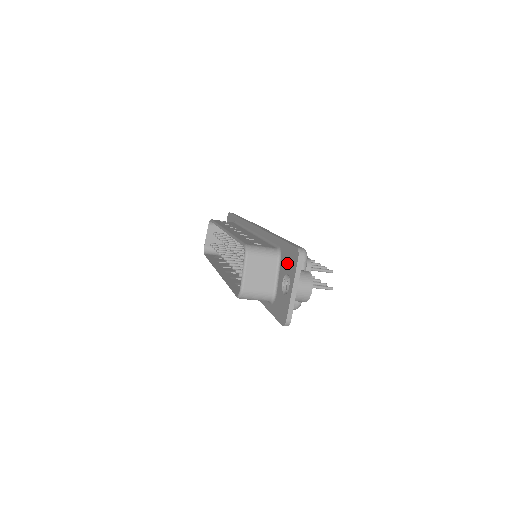
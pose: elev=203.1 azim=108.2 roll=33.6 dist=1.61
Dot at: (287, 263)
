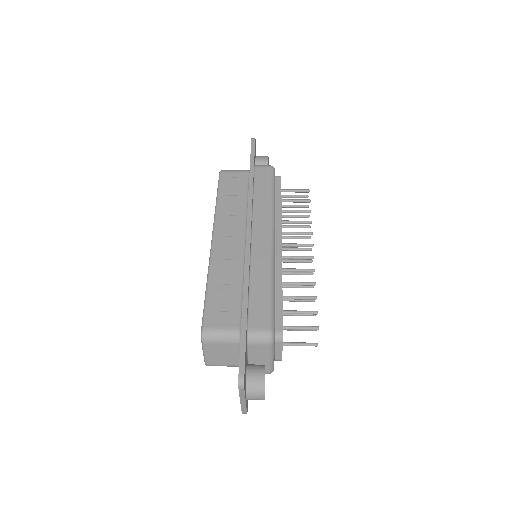
Dot at: occluded
